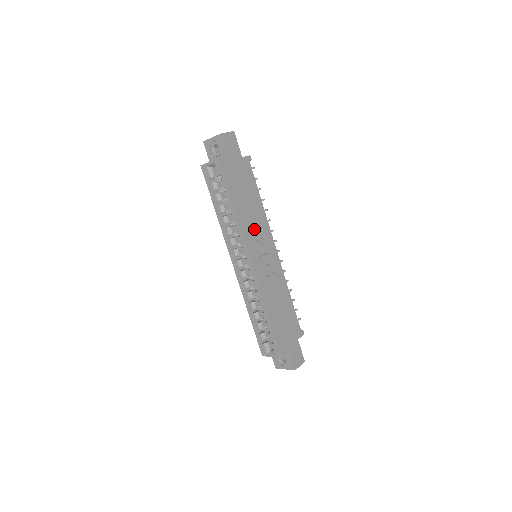
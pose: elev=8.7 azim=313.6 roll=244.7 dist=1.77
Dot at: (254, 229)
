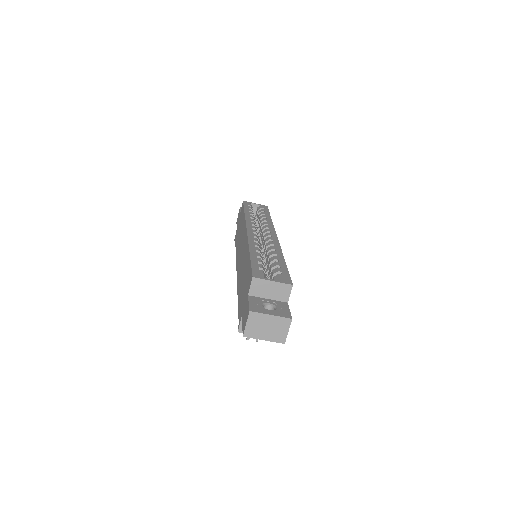
Dot at: occluded
